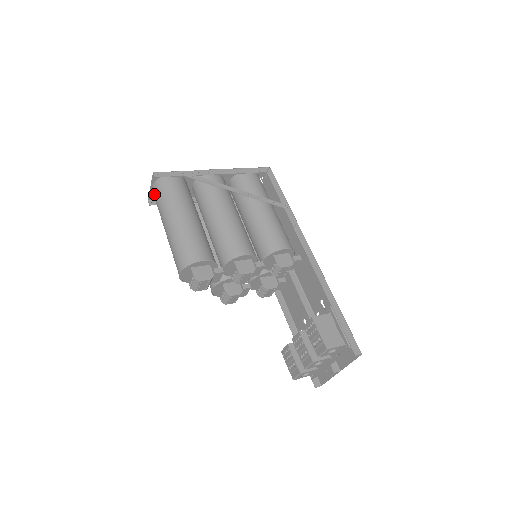
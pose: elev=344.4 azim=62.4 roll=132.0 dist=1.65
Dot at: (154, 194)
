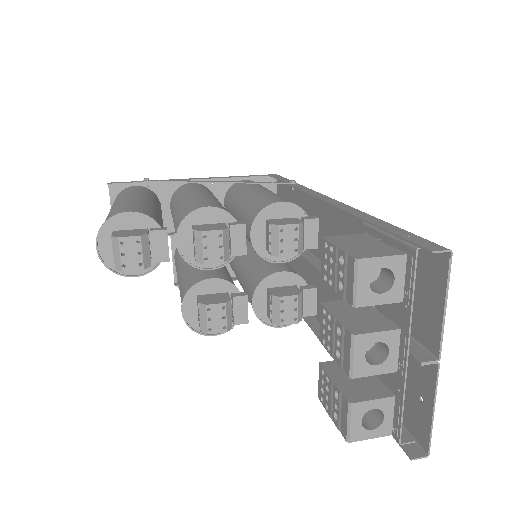
Dot at: occluded
